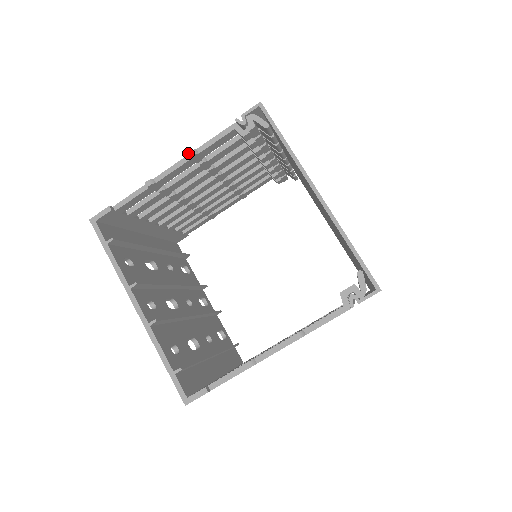
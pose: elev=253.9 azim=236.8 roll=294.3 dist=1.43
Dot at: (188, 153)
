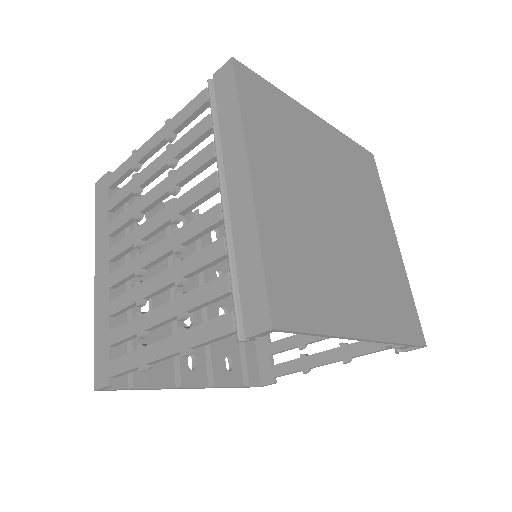
Dot at: occluded
